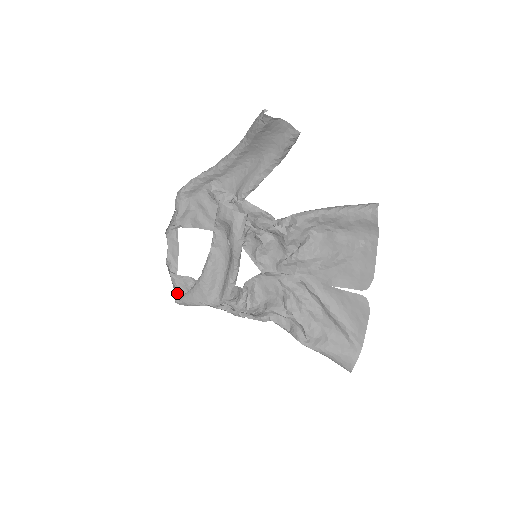
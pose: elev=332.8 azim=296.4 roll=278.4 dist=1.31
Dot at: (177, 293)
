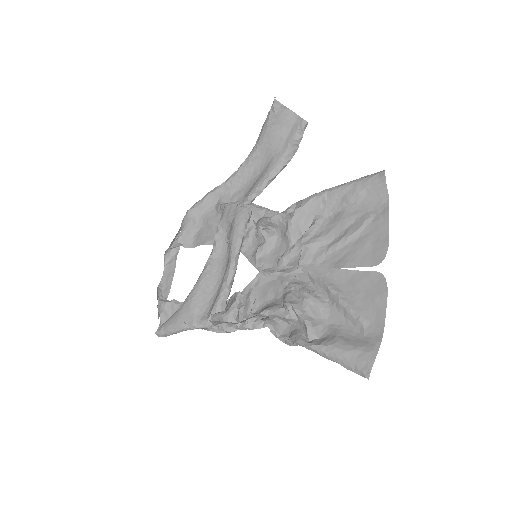
Dot at: (160, 320)
